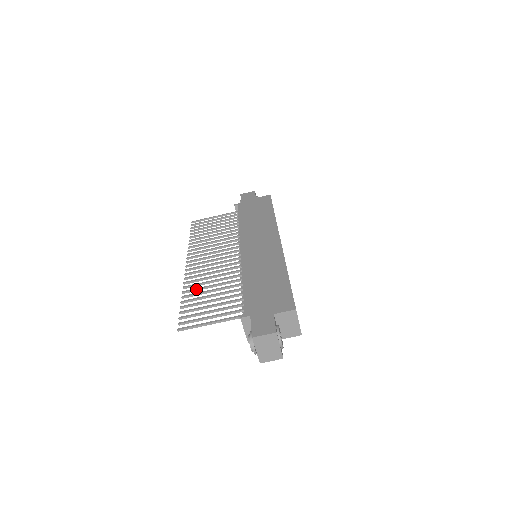
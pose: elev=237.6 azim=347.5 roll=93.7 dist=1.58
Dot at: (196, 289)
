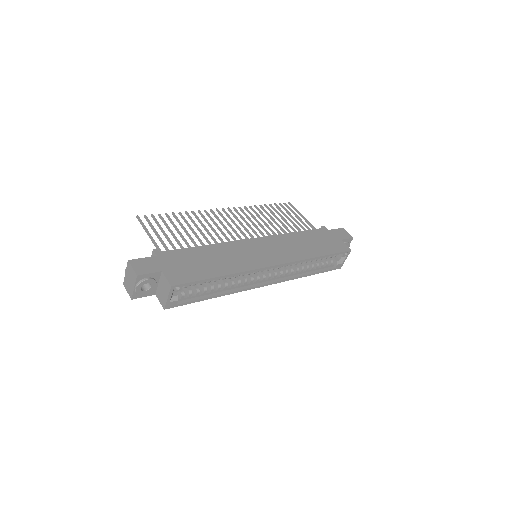
Dot at: (191, 219)
